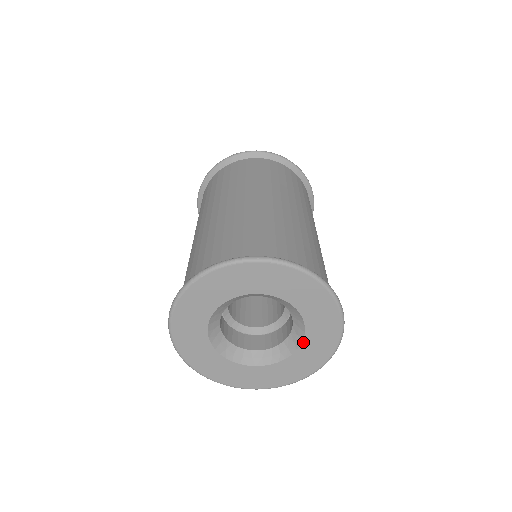
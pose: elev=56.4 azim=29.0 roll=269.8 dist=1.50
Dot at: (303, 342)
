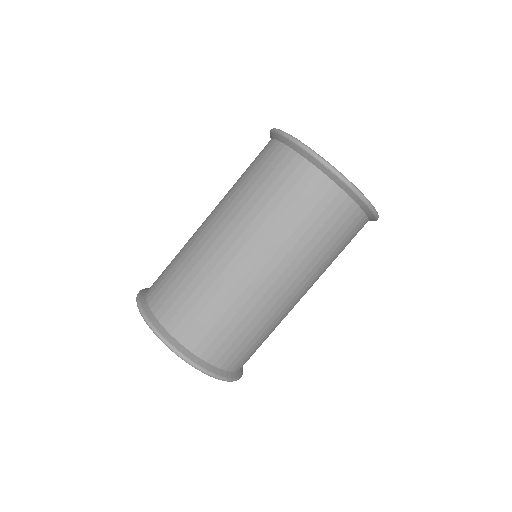
Dot at: occluded
